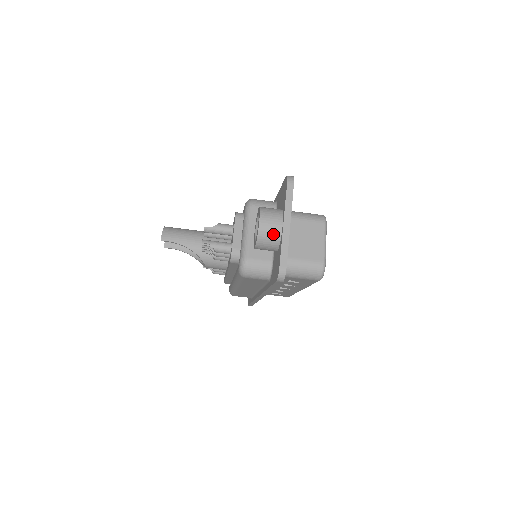
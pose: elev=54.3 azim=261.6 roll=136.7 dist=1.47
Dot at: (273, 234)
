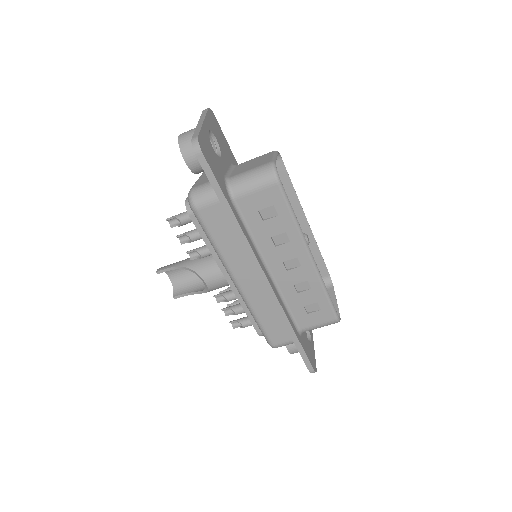
Dot at: (191, 135)
